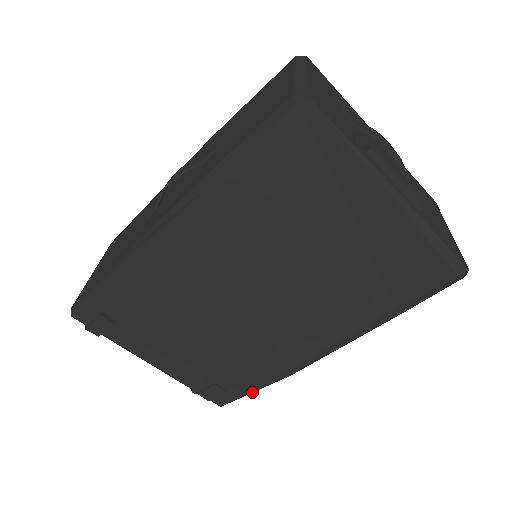
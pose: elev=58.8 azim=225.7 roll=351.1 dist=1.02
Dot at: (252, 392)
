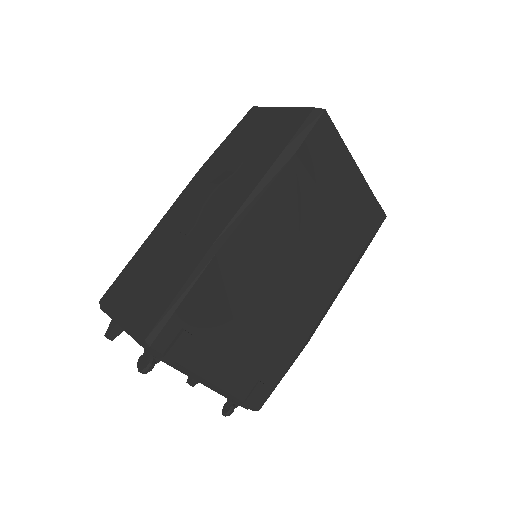
Dot at: (282, 377)
